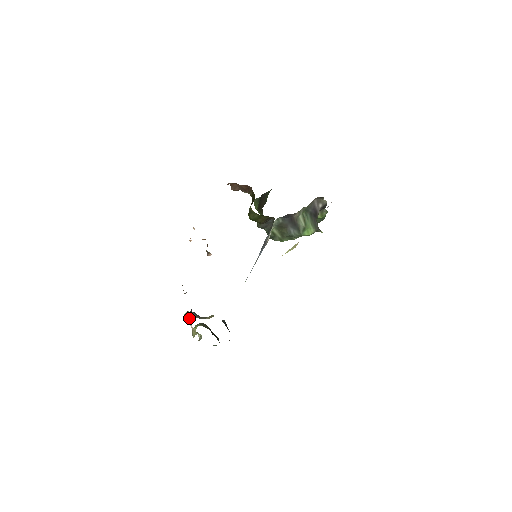
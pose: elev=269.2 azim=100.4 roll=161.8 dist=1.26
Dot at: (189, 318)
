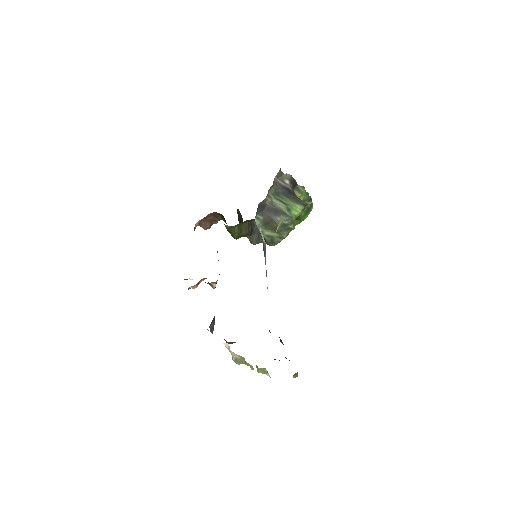
Dot at: (228, 349)
